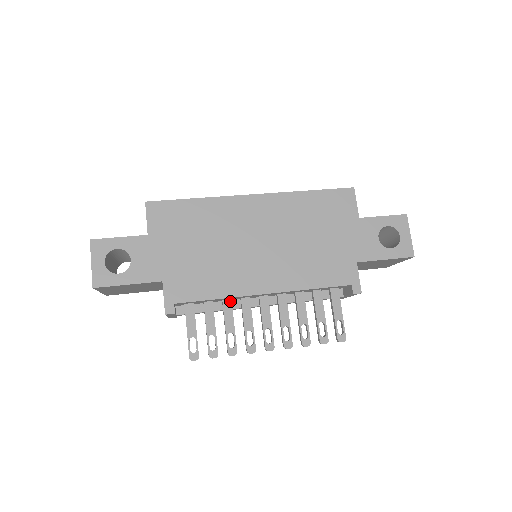
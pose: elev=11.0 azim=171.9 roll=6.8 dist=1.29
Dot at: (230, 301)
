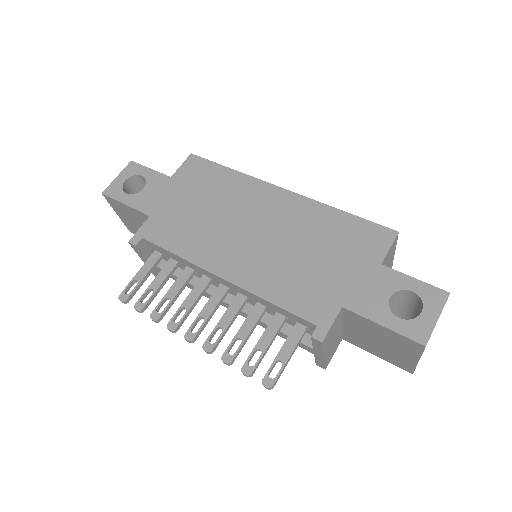
Dot at: (192, 271)
